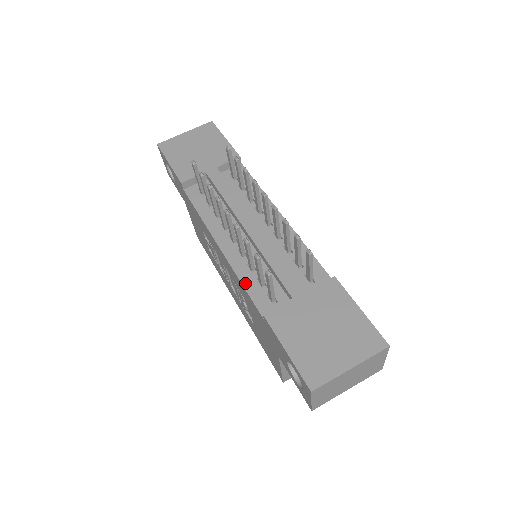
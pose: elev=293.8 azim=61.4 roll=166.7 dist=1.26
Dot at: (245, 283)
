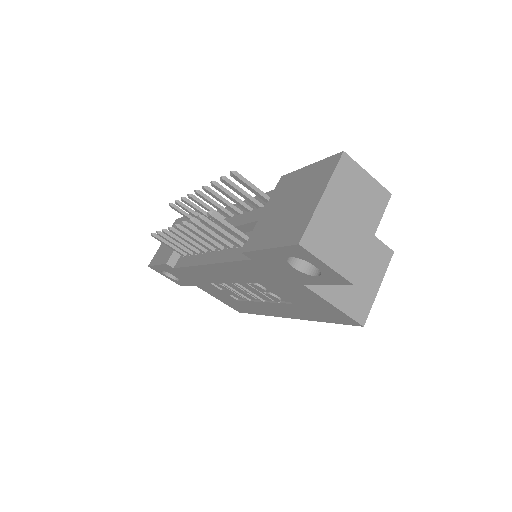
Dot at: (229, 259)
